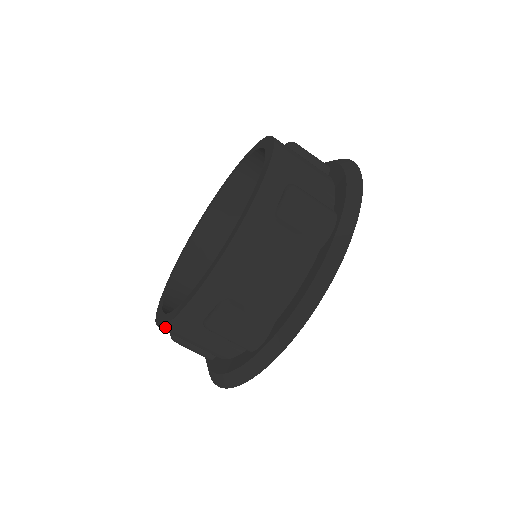
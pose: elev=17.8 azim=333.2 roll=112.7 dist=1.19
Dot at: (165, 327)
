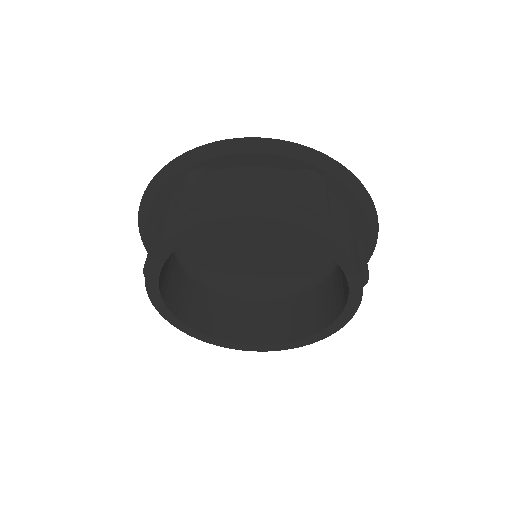
Dot at: (254, 350)
